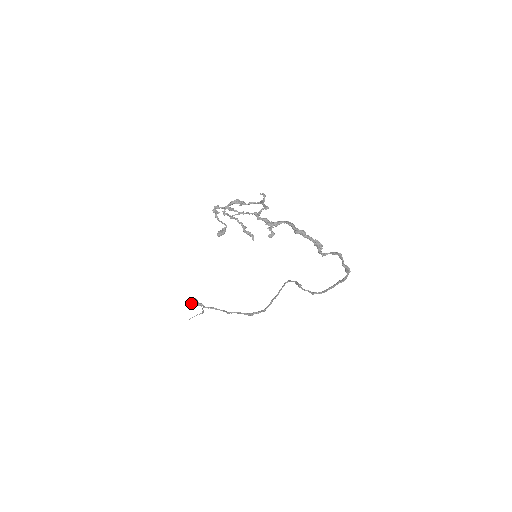
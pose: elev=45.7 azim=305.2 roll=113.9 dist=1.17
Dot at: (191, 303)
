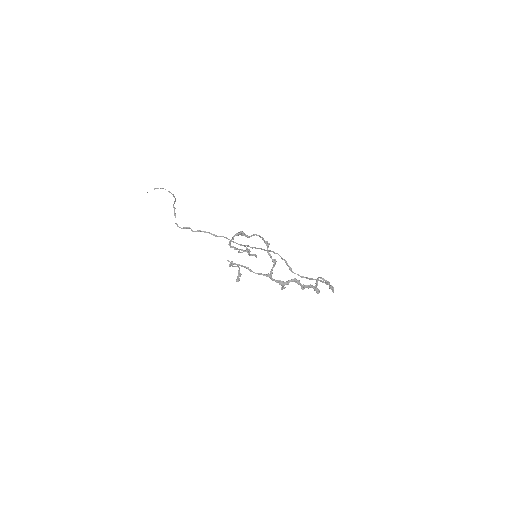
Dot at: occluded
